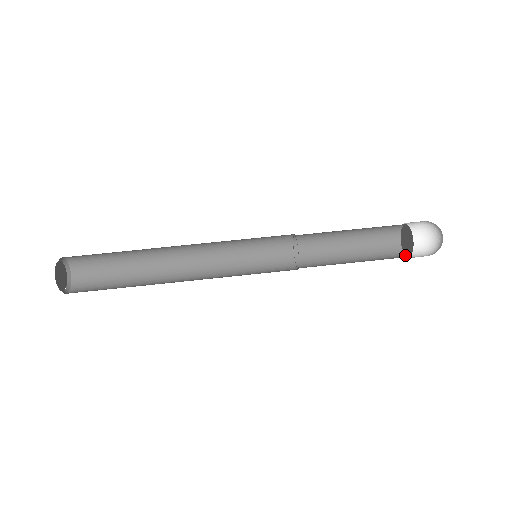
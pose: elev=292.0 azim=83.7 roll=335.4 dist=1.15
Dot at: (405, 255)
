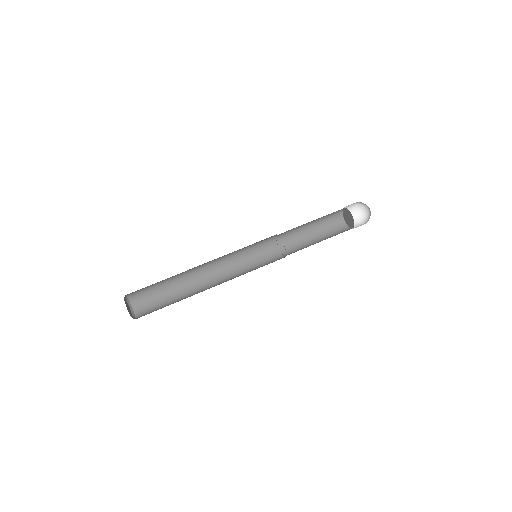
Dot at: (353, 227)
